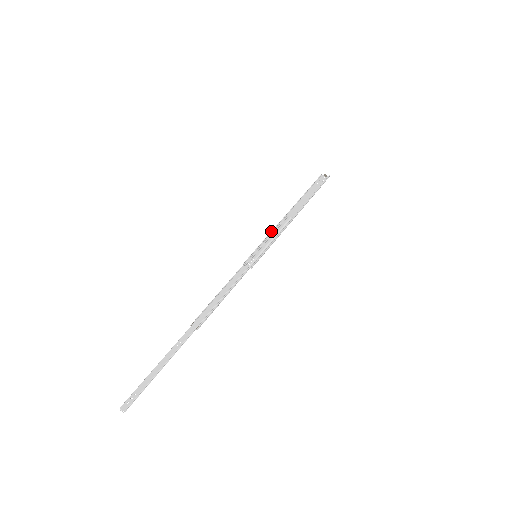
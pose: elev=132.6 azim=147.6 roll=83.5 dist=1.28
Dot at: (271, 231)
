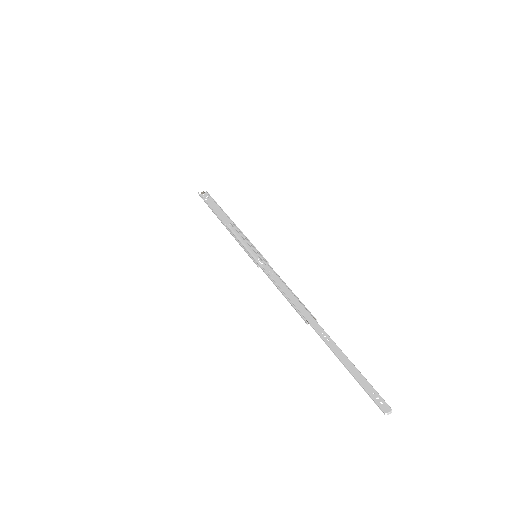
Dot at: (235, 237)
